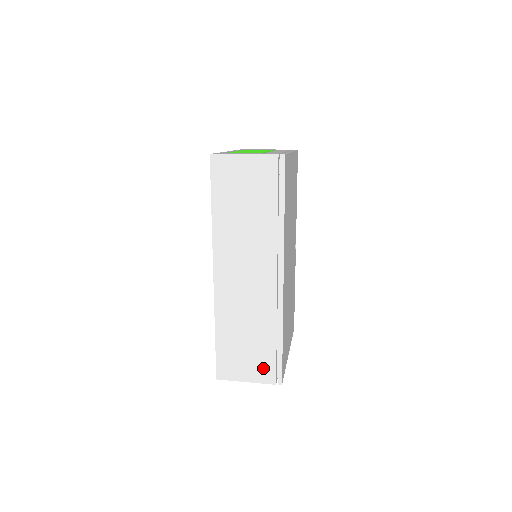
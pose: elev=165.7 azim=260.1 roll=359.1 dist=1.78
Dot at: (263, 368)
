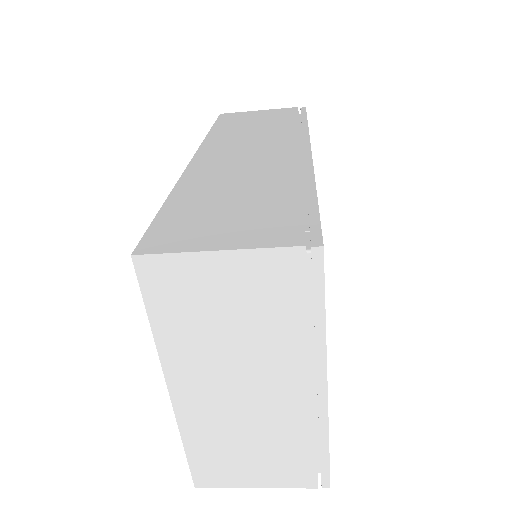
Dot at: (269, 225)
